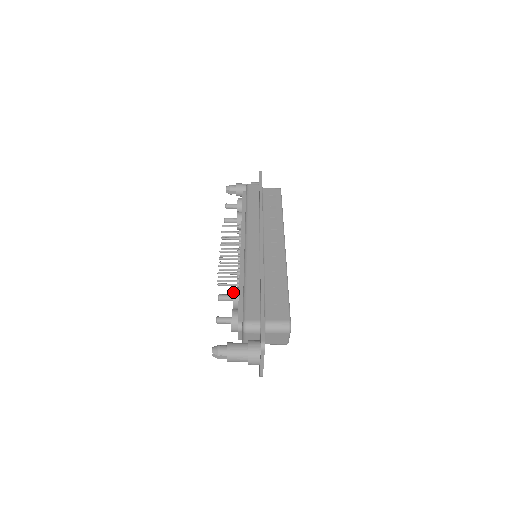
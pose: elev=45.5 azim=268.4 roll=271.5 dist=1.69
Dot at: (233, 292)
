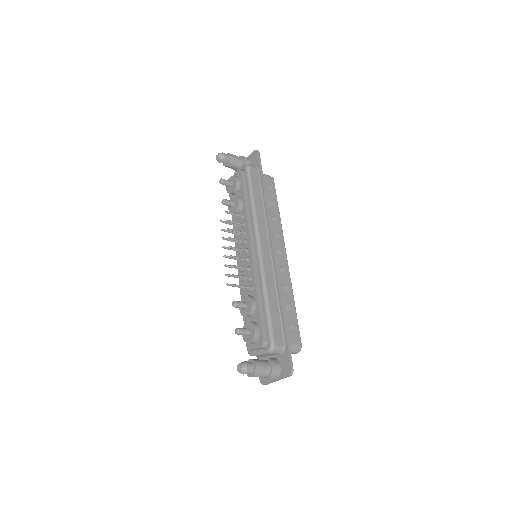
Dot at: (252, 304)
